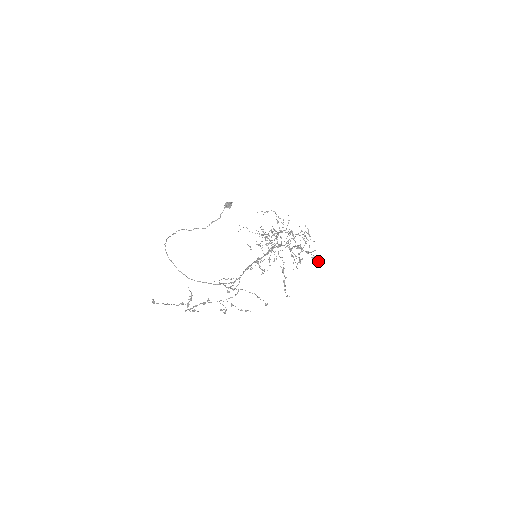
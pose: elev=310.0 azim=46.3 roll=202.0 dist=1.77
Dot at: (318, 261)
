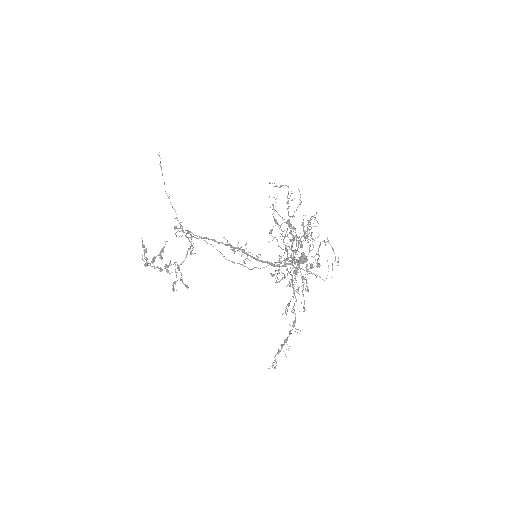
Dot at: occluded
